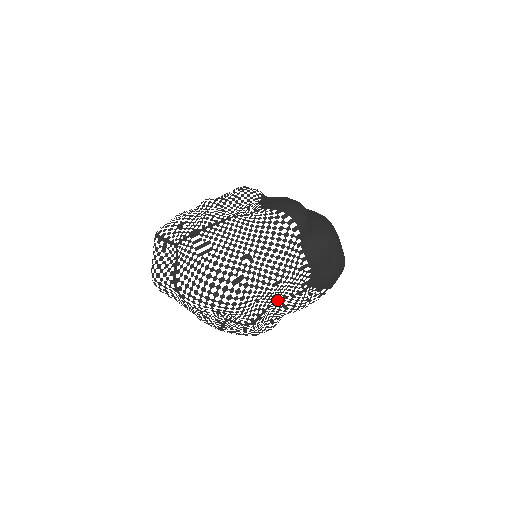
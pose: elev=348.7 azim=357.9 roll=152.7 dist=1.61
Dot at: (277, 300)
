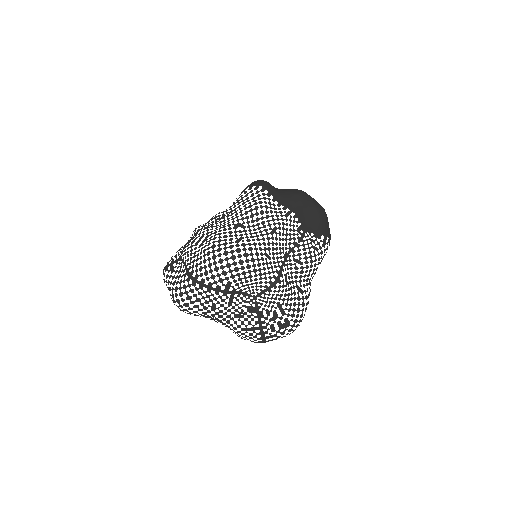
Dot at: (287, 256)
